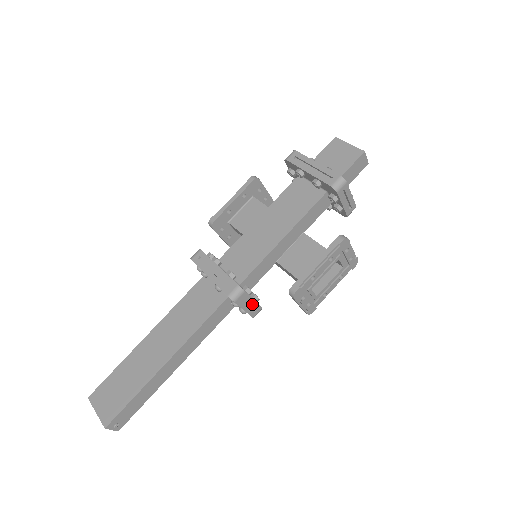
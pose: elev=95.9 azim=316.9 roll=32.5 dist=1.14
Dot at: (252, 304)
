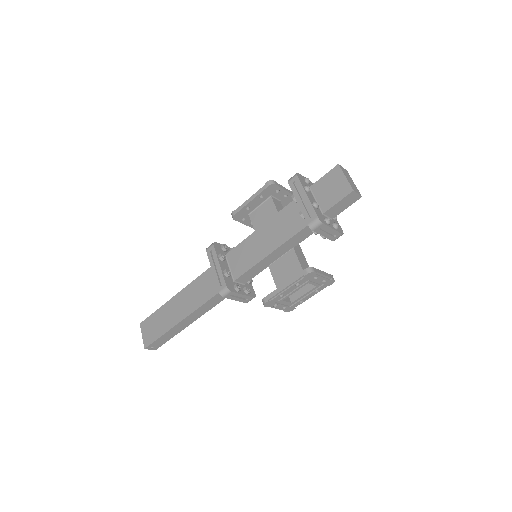
Dot at: (242, 297)
